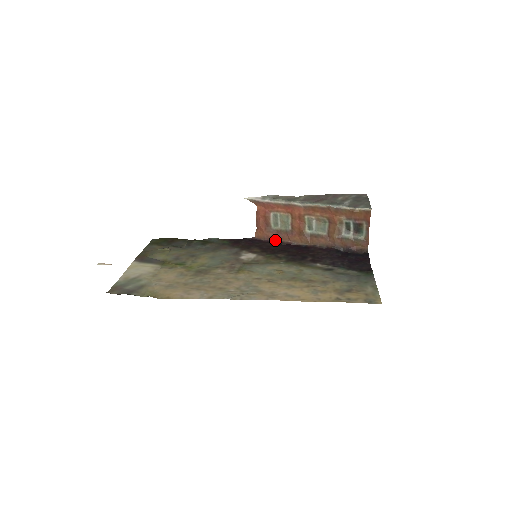
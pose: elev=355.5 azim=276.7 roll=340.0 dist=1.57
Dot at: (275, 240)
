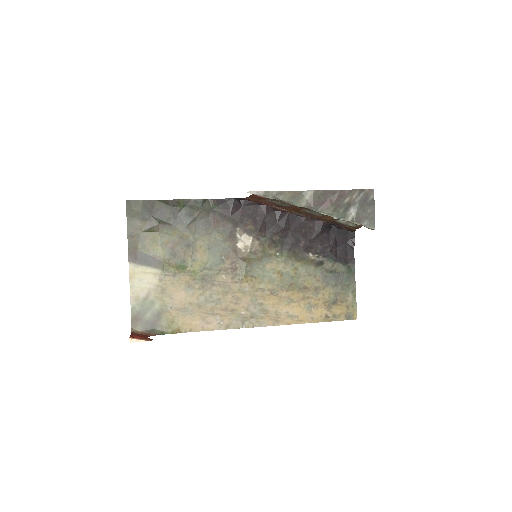
Dot at: (267, 204)
